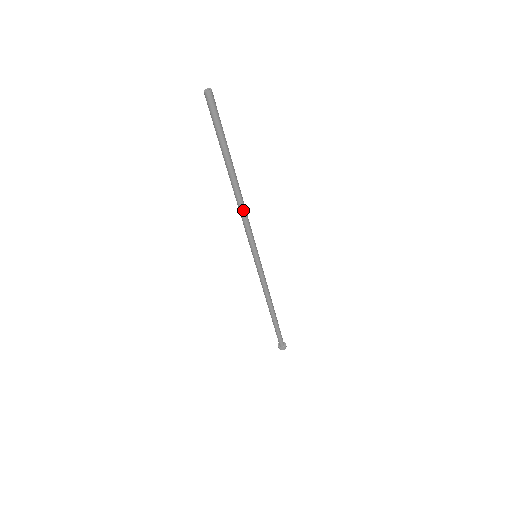
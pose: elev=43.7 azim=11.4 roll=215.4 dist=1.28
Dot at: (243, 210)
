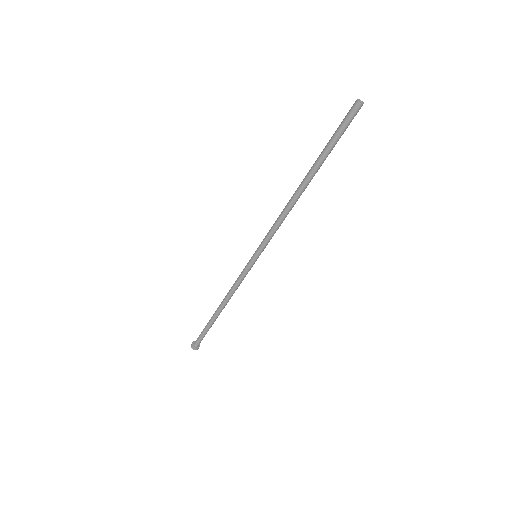
Dot at: occluded
